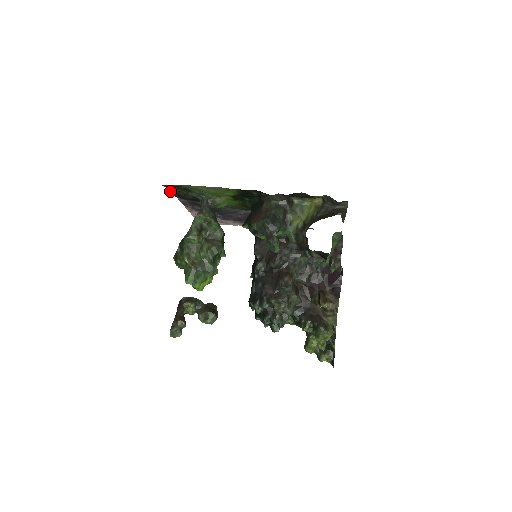
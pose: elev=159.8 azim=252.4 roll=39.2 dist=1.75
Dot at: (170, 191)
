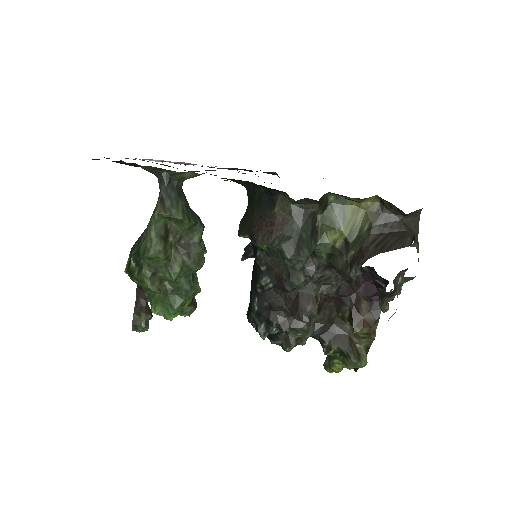
Dot at: (97, 159)
